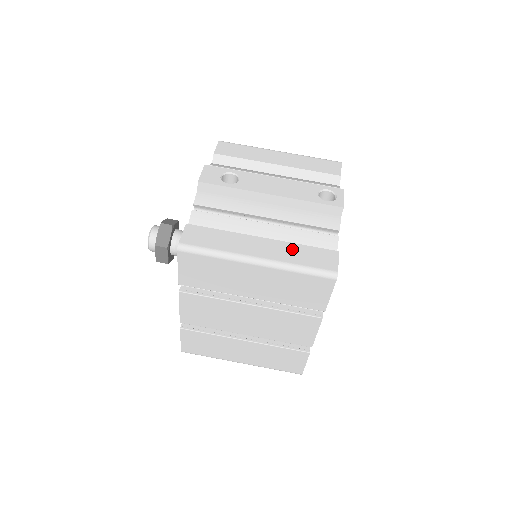
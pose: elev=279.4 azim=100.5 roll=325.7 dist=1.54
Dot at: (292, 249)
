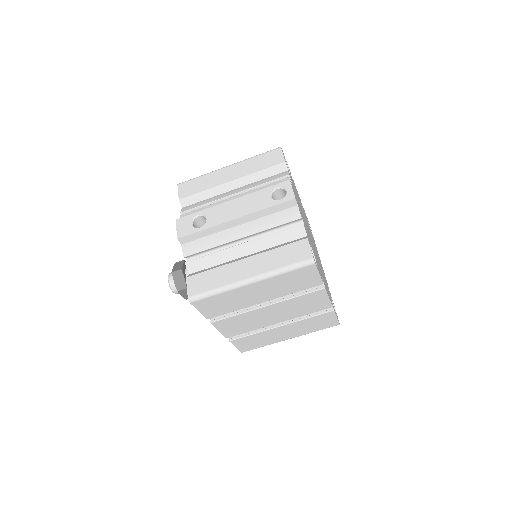
Dot at: (271, 256)
